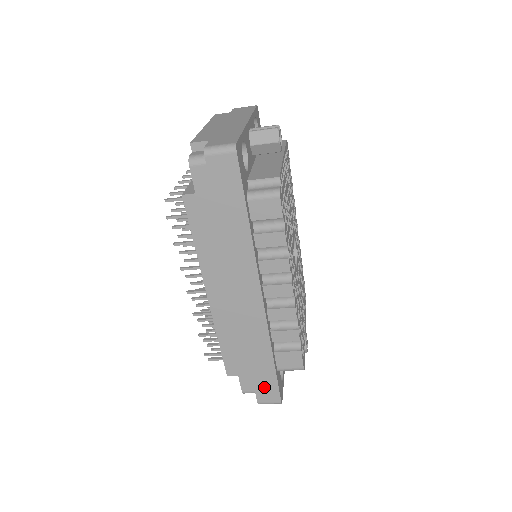
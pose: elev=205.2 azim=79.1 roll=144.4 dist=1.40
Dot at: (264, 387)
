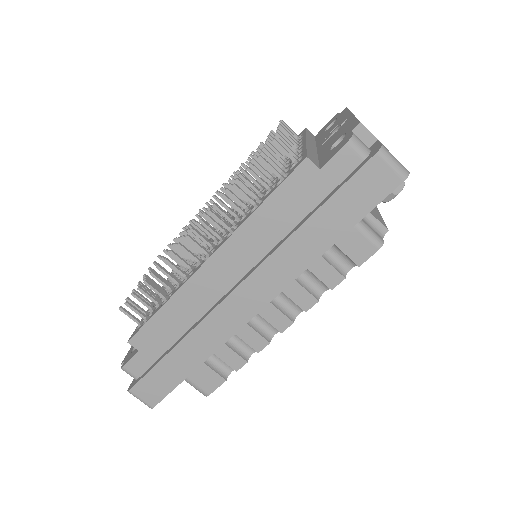
Dot at: (155, 383)
